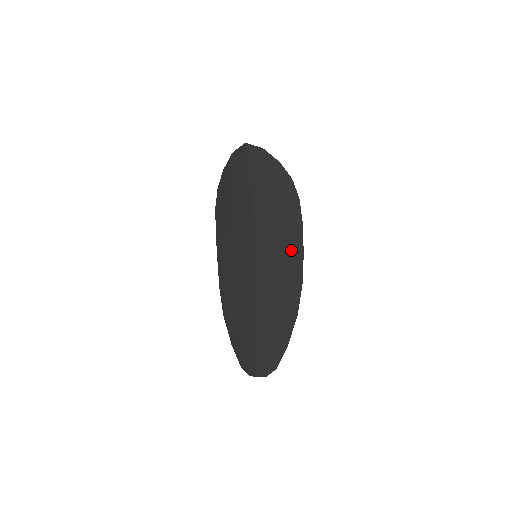
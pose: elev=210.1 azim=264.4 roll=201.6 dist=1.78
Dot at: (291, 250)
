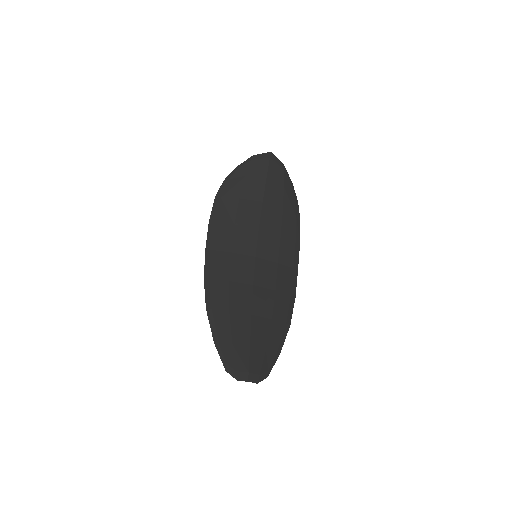
Dot at: (289, 262)
